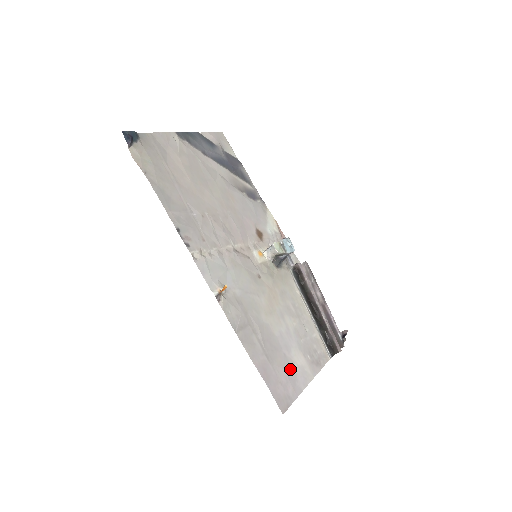
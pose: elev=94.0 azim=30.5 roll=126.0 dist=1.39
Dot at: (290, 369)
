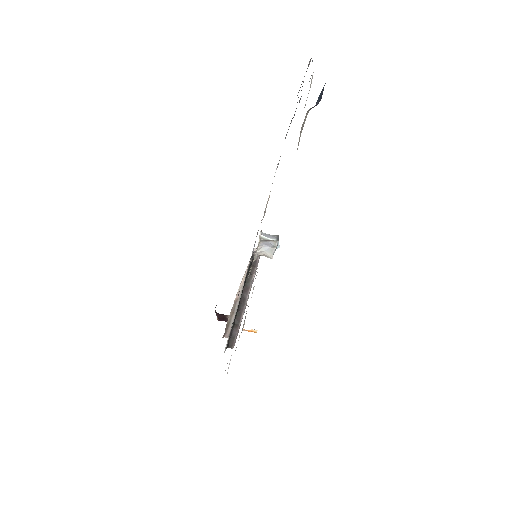
Dot at: occluded
